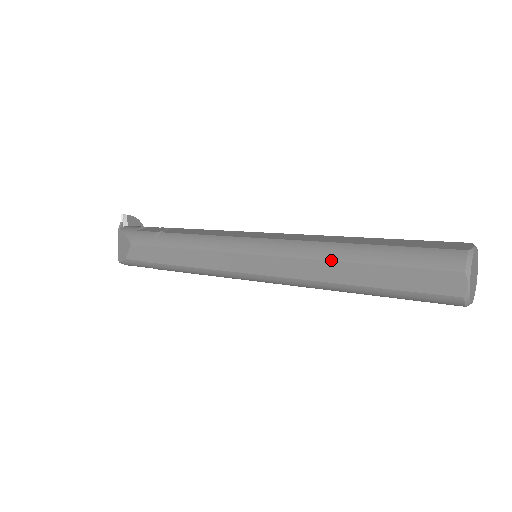
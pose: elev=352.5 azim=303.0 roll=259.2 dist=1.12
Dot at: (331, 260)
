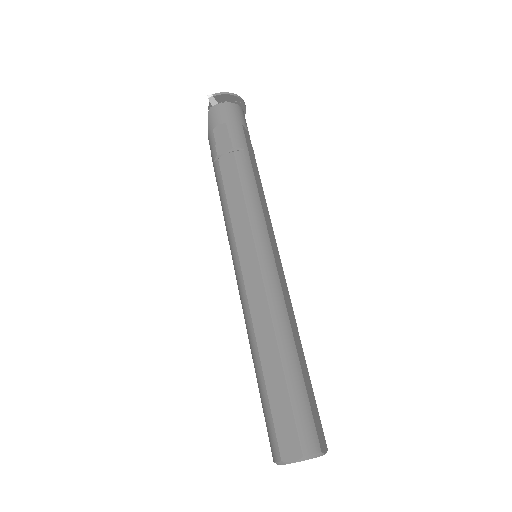
Dot at: (250, 347)
